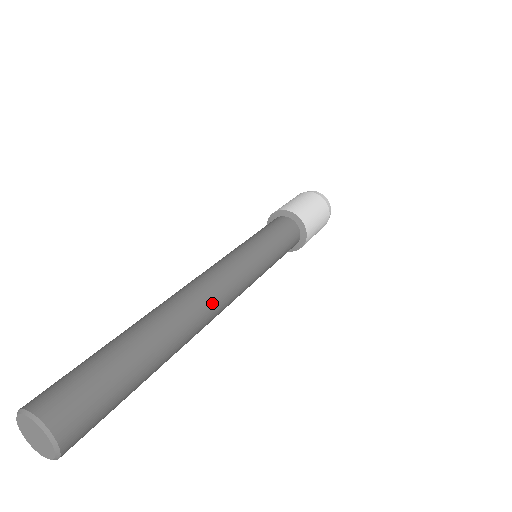
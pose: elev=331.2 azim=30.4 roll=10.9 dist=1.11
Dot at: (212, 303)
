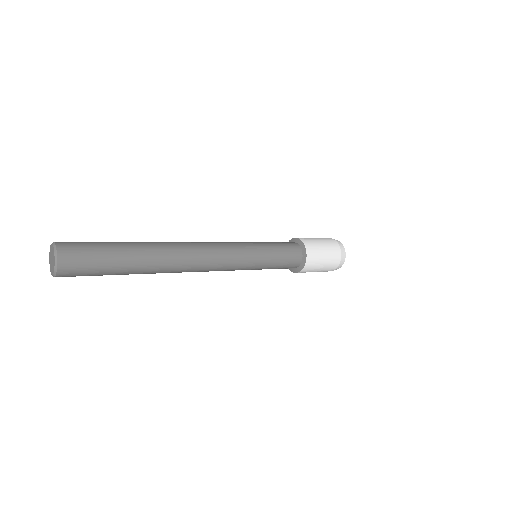
Dot at: (194, 250)
